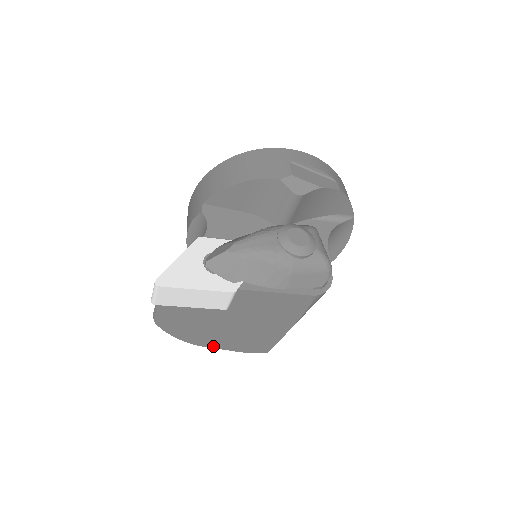
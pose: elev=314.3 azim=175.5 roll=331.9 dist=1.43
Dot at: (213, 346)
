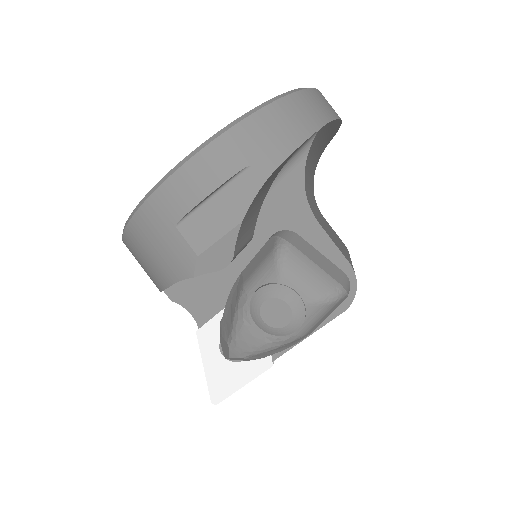
Dot at: occluded
